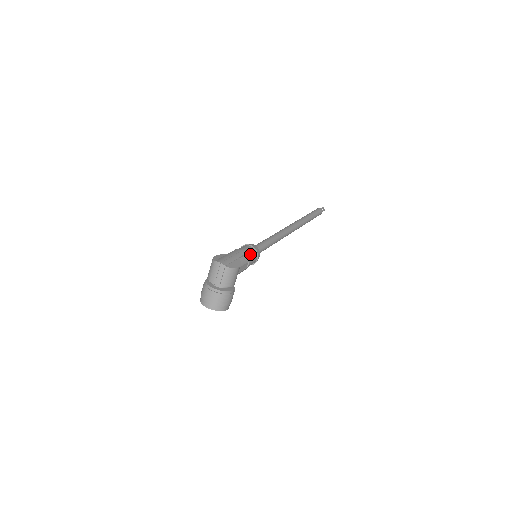
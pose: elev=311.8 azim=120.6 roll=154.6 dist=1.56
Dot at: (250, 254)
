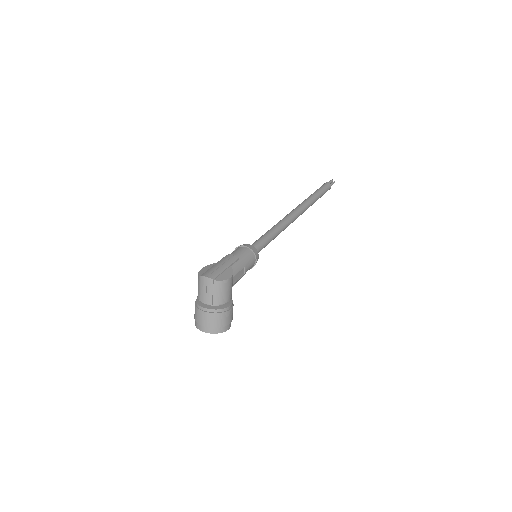
Dot at: (245, 257)
